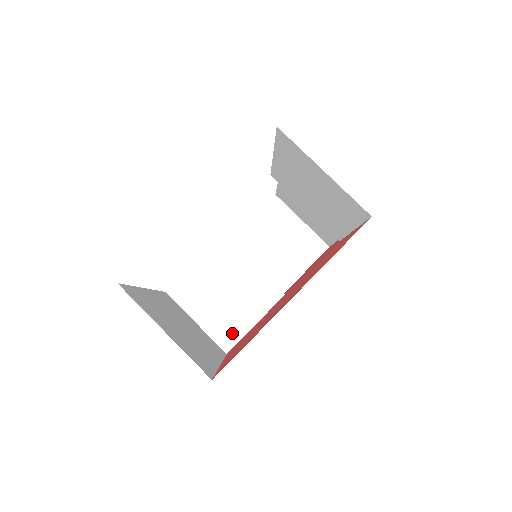
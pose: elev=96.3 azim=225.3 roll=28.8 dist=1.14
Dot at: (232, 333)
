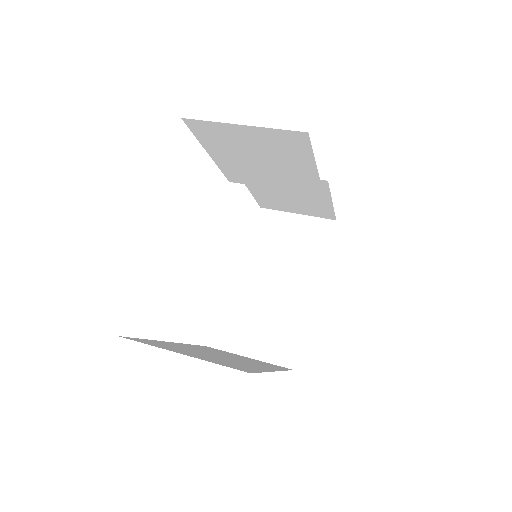
Dot at: (287, 347)
